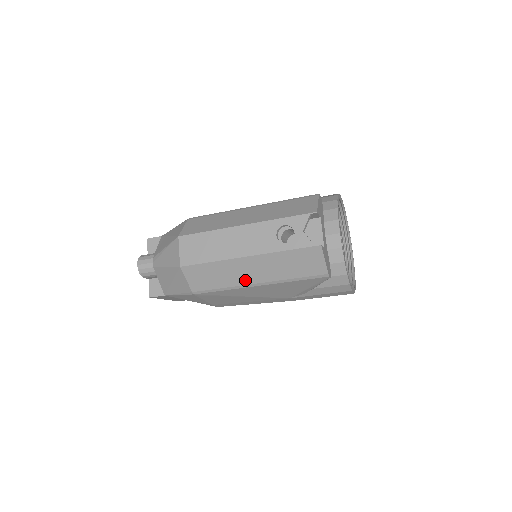
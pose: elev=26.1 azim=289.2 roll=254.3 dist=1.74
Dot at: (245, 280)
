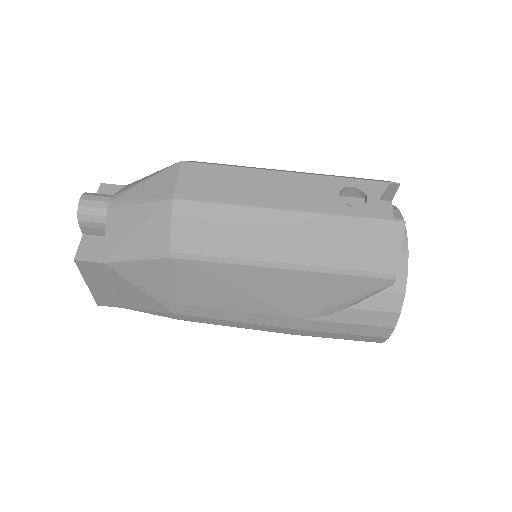
Dot at: (268, 252)
